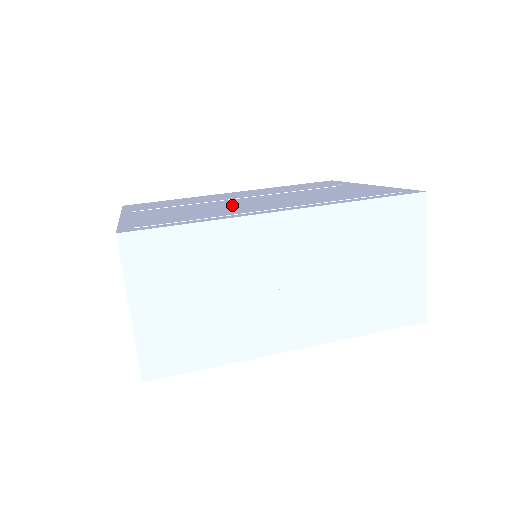
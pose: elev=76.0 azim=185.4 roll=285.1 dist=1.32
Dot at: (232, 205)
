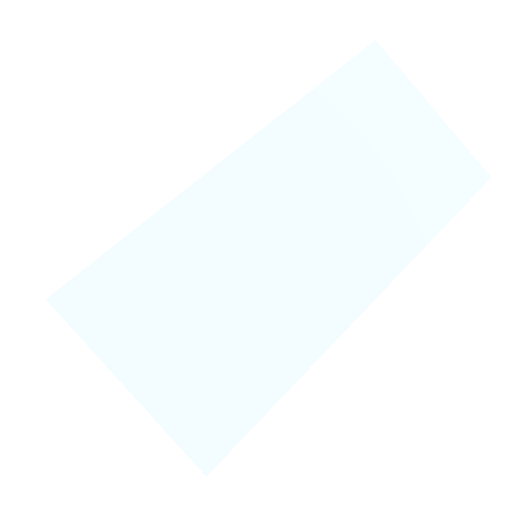
Dot at: occluded
